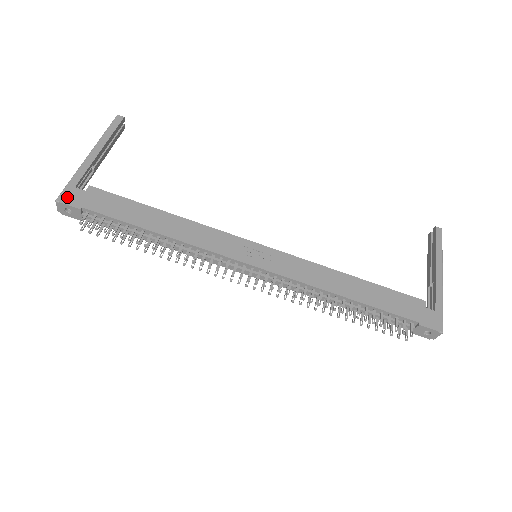
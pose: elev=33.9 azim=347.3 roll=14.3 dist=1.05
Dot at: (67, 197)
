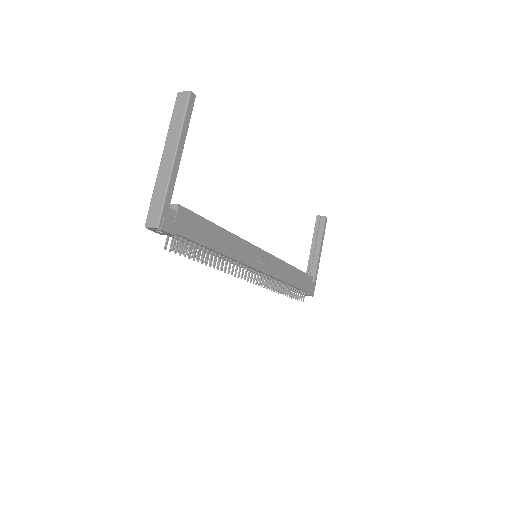
Dot at: (166, 223)
